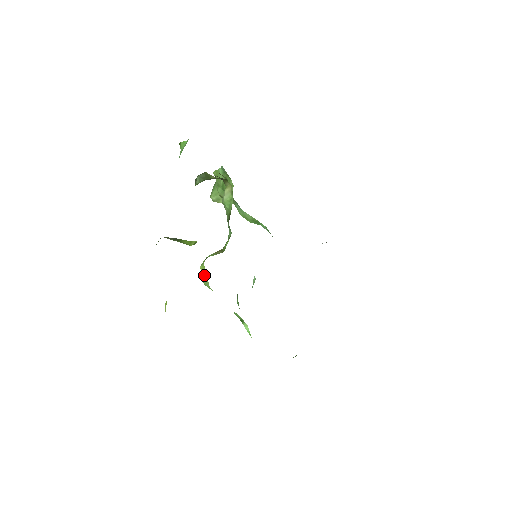
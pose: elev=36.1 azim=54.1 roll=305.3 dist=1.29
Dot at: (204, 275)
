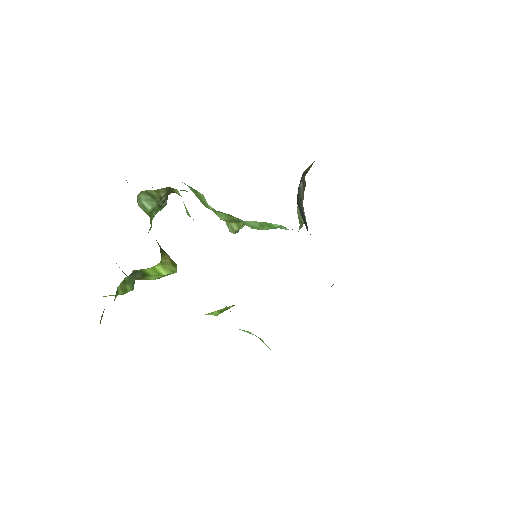
Dot at: occluded
